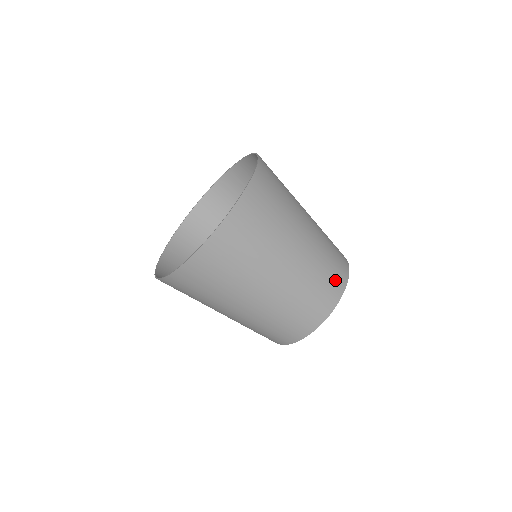
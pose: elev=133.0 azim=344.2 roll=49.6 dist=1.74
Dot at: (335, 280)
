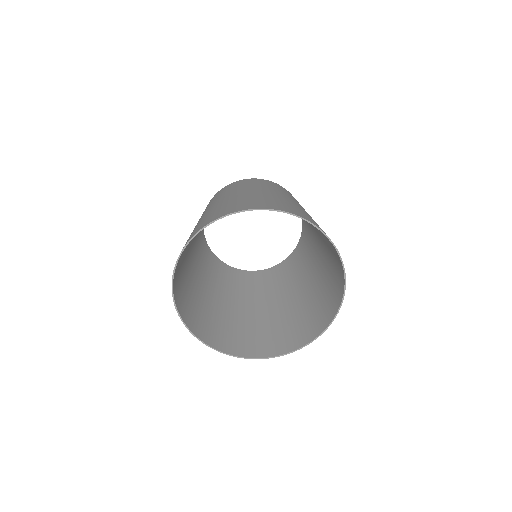
Dot at: (253, 279)
